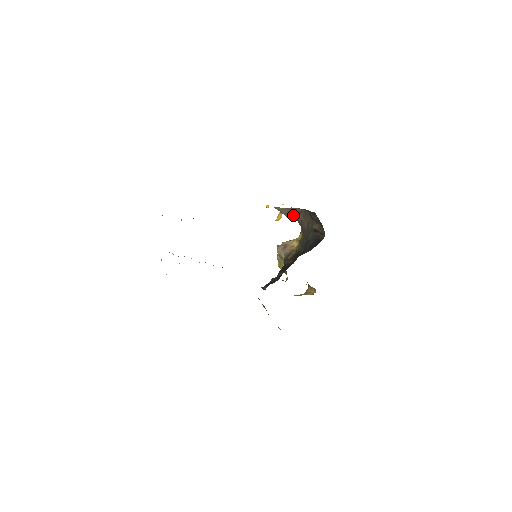
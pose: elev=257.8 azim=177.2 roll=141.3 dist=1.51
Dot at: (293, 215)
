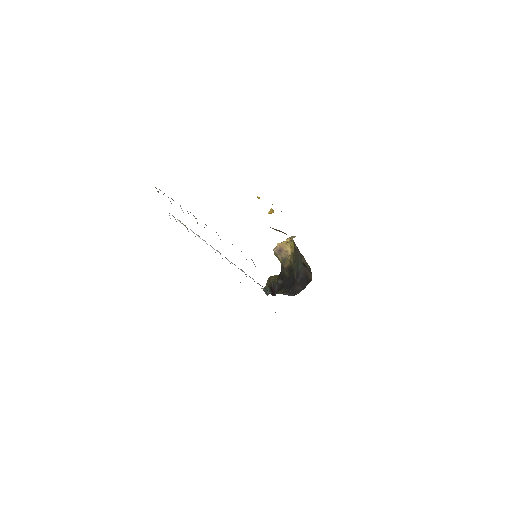
Dot at: occluded
